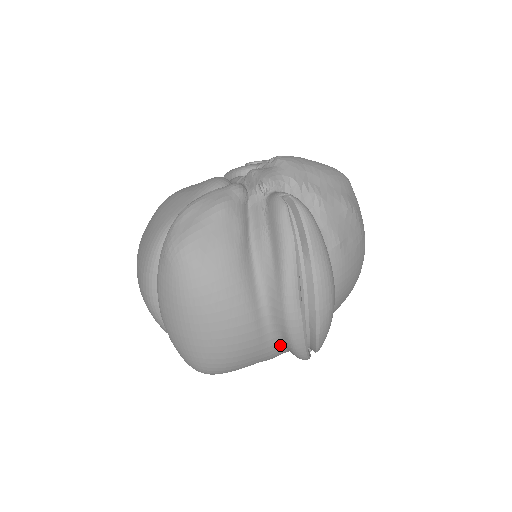
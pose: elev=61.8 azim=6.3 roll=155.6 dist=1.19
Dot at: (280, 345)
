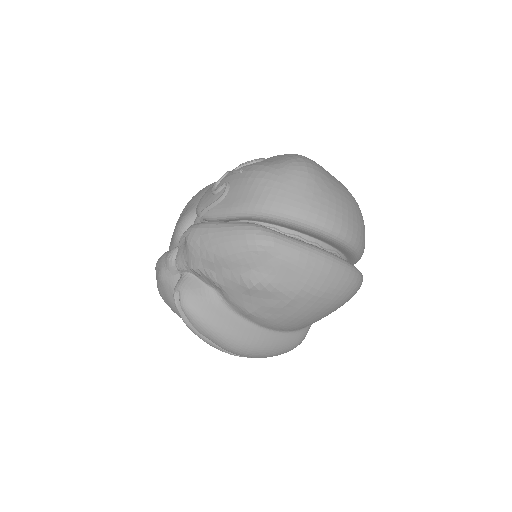
Dot at: occluded
